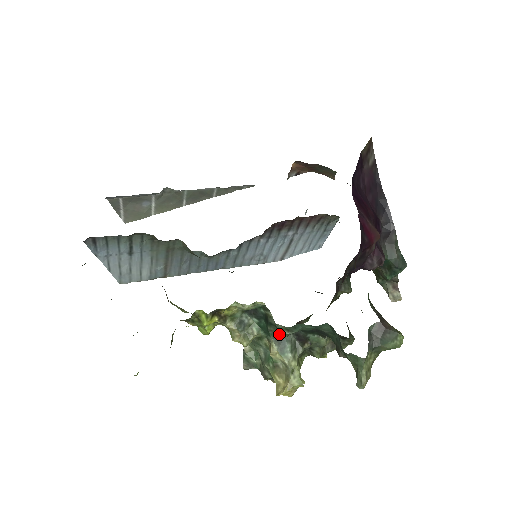
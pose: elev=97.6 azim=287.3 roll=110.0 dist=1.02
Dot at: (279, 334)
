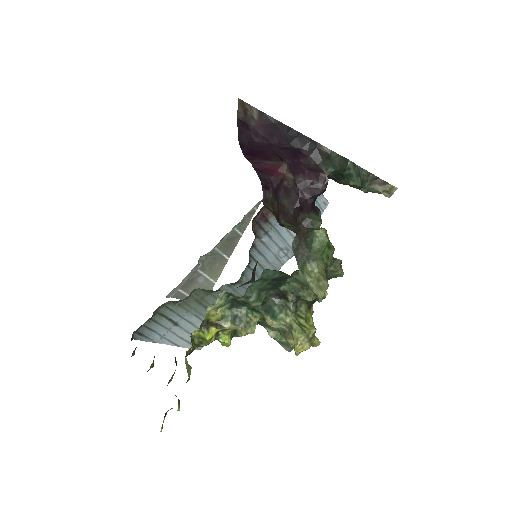
Dot at: (263, 305)
